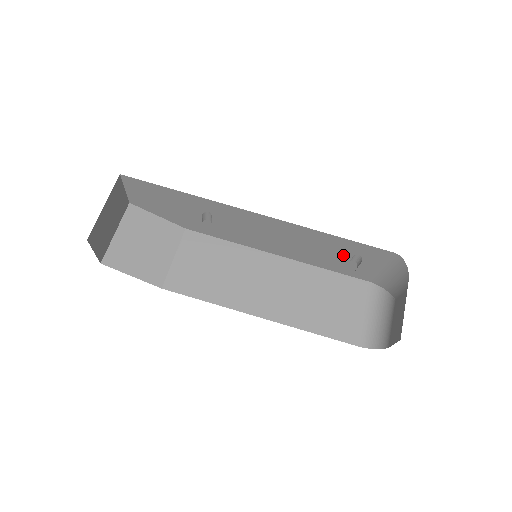
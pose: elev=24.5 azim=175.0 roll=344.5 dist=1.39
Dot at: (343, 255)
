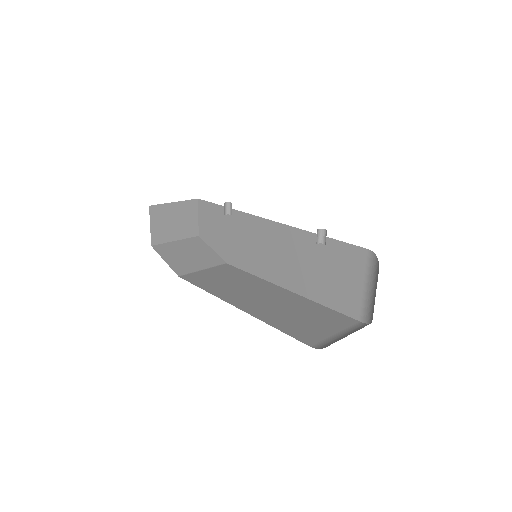
Dot at: (331, 270)
